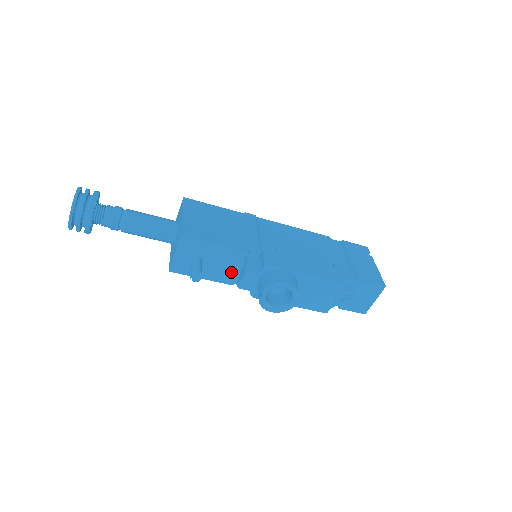
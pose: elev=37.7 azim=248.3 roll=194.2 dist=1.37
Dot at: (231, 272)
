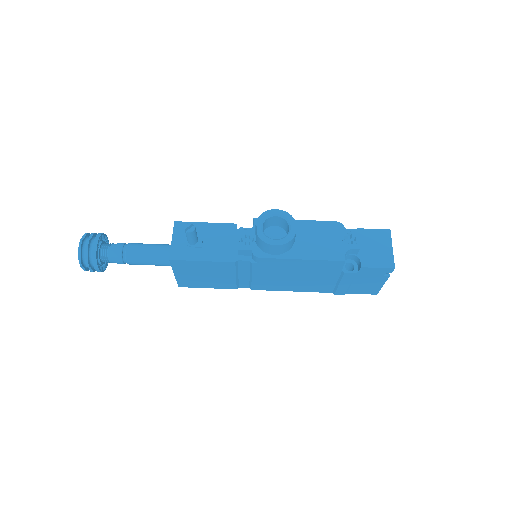
Dot at: (229, 248)
